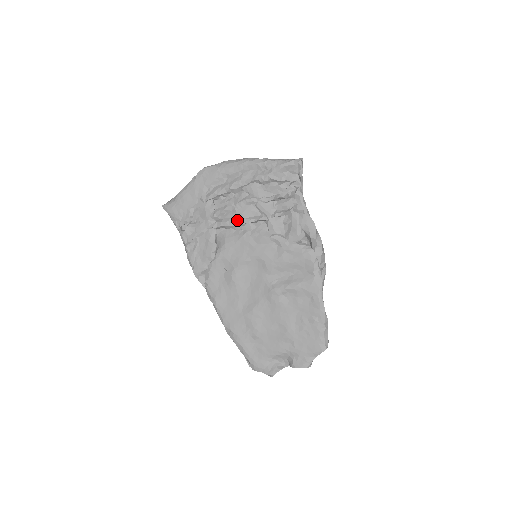
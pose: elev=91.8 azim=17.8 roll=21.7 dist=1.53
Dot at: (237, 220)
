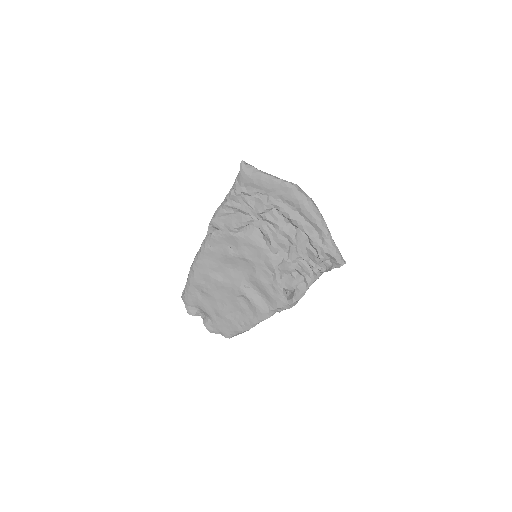
Dot at: (271, 238)
